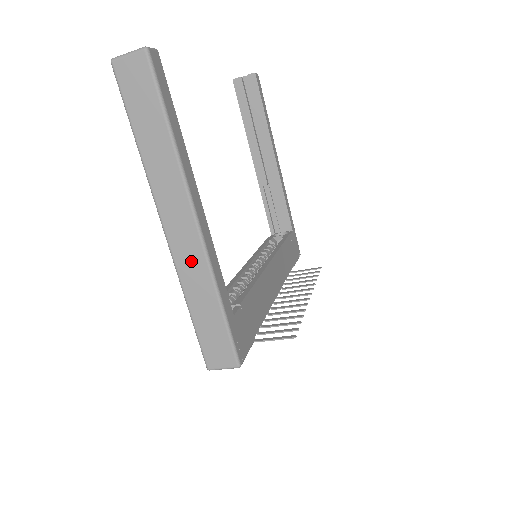
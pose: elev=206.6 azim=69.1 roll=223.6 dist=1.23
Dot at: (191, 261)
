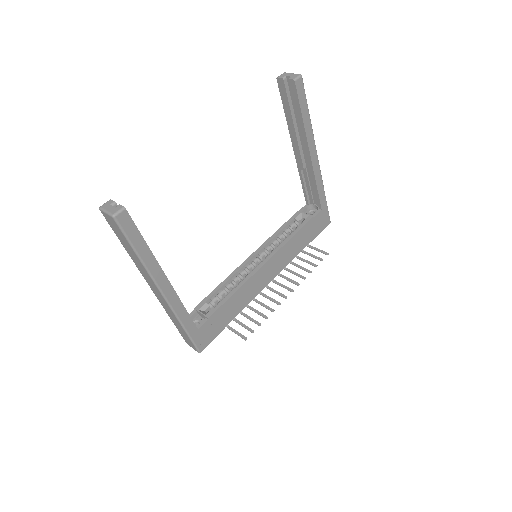
Dot at: (166, 306)
